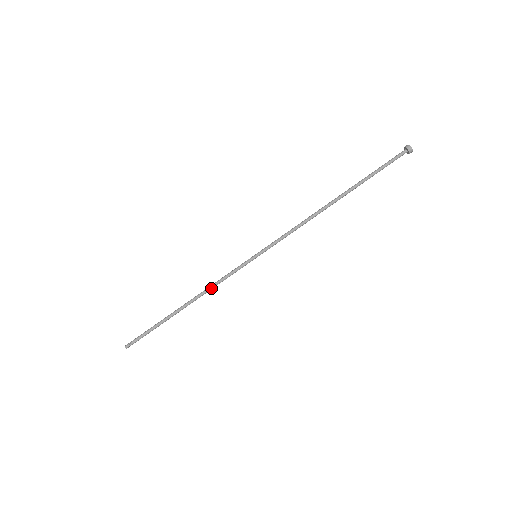
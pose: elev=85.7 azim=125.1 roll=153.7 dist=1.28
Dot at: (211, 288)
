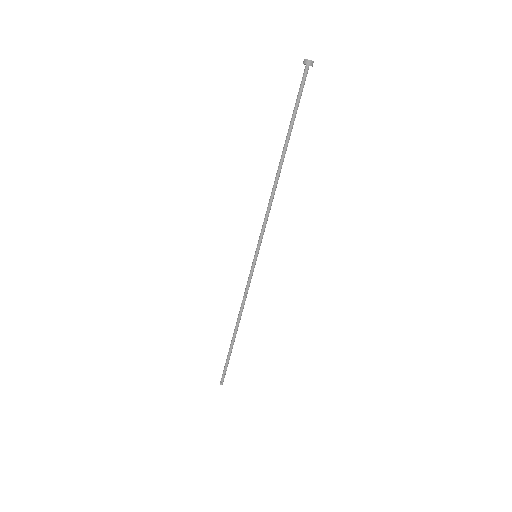
Dot at: (242, 304)
